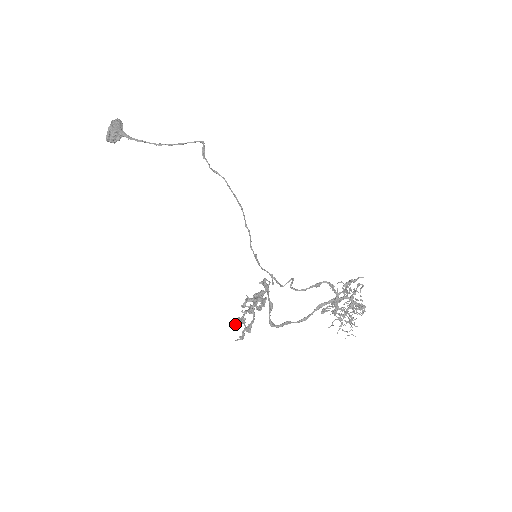
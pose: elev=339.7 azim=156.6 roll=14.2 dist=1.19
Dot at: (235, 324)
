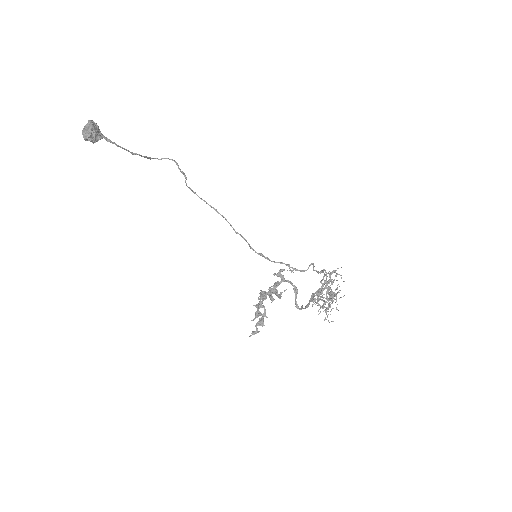
Dot at: (256, 316)
